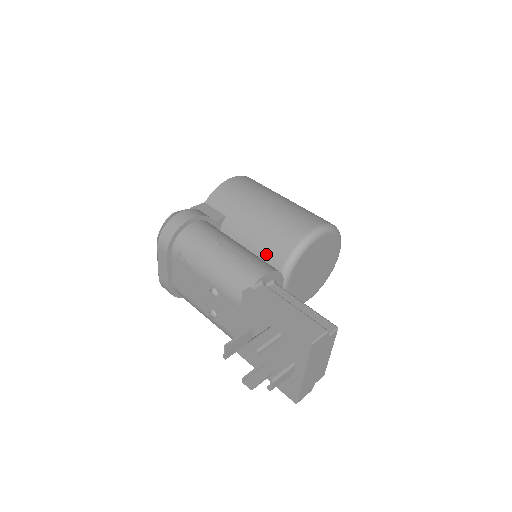
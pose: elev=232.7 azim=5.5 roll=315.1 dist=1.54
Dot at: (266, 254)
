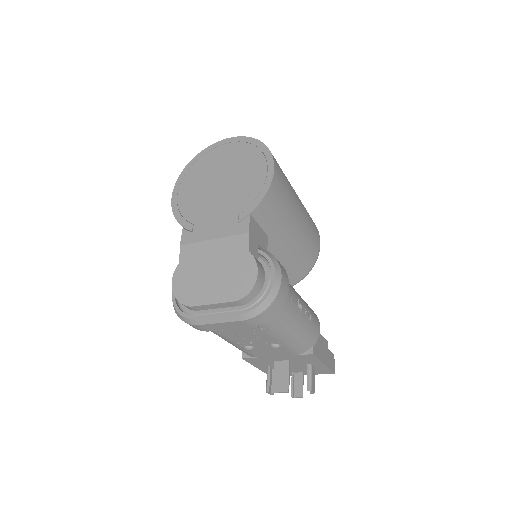
Dot at: occluded
